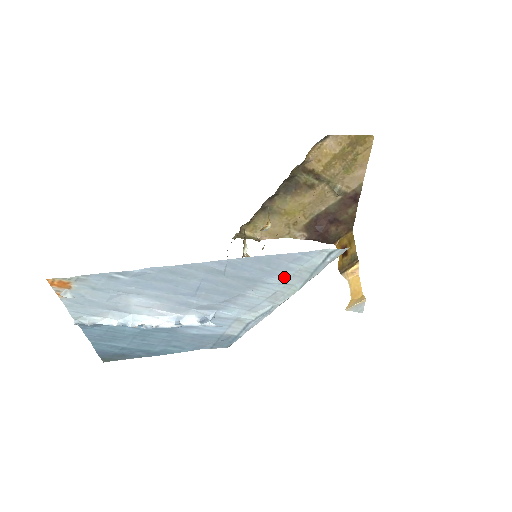
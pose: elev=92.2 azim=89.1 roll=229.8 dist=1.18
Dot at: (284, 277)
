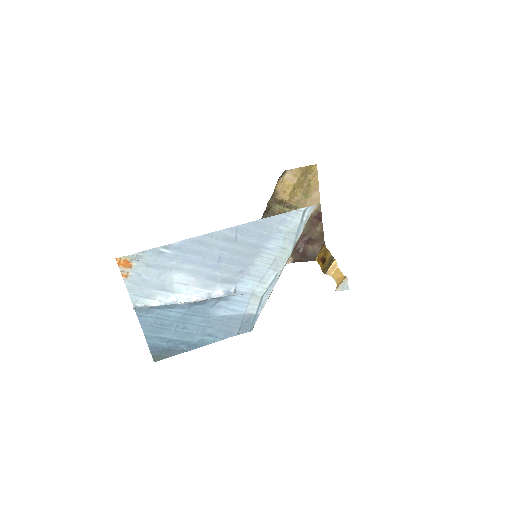
Dot at: (278, 240)
